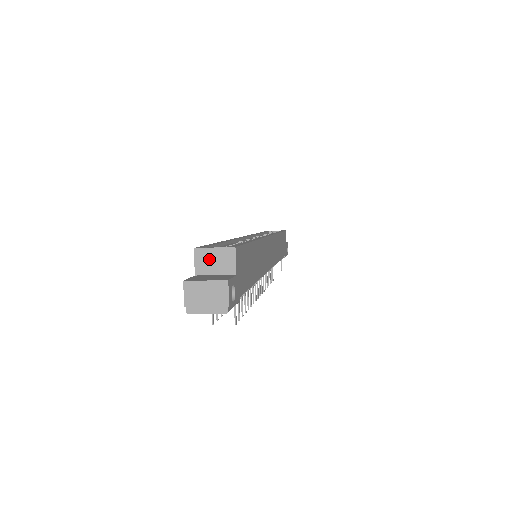
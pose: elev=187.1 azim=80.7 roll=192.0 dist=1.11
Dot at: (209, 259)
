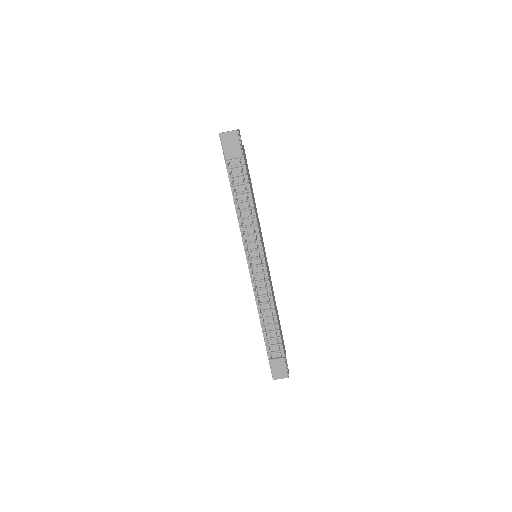
Dot at: occluded
